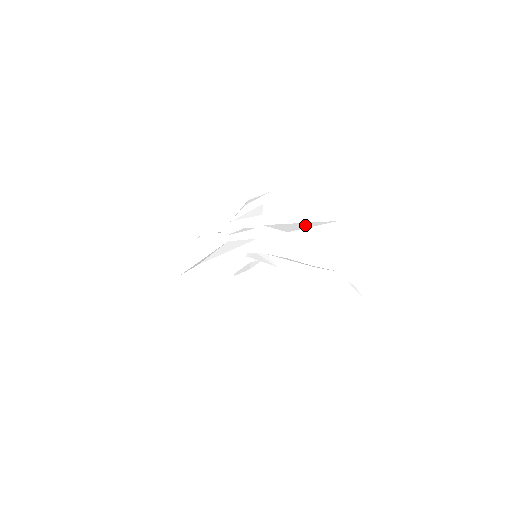
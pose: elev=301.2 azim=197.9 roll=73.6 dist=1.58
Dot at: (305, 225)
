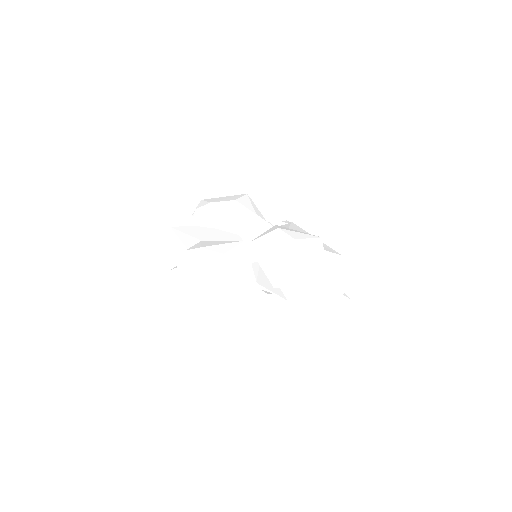
Dot at: occluded
